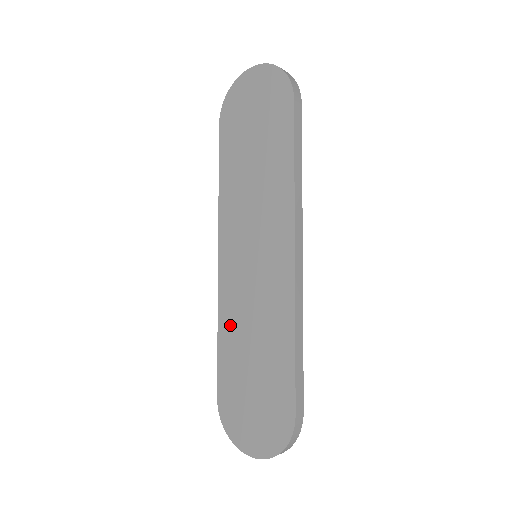
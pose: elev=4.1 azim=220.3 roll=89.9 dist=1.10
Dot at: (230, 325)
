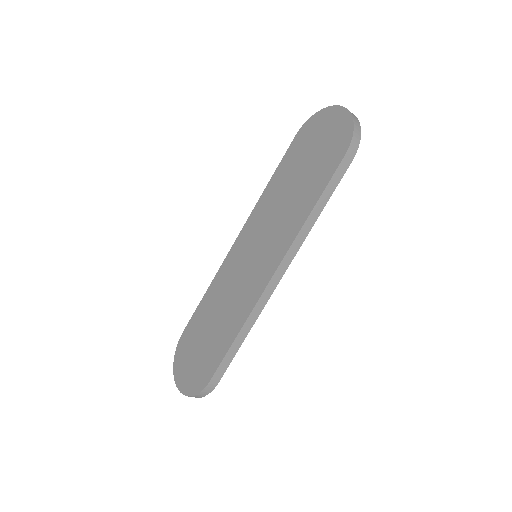
Dot at: (215, 292)
